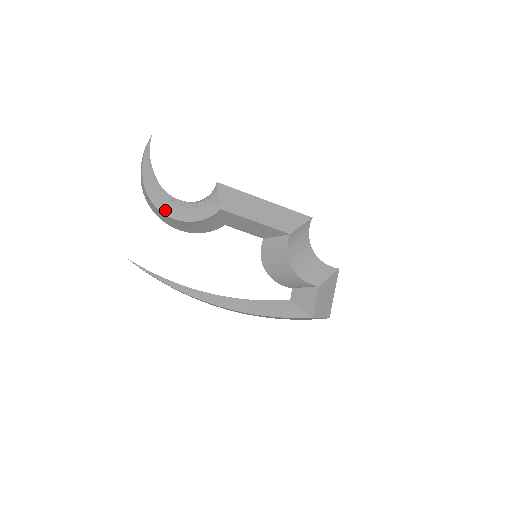
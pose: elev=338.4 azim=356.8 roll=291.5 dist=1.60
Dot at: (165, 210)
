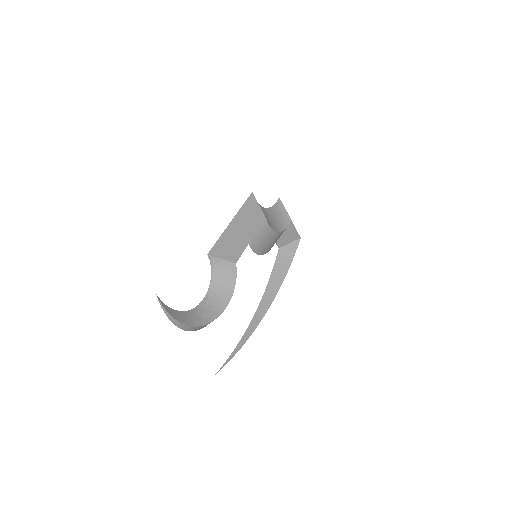
Dot at: (213, 316)
